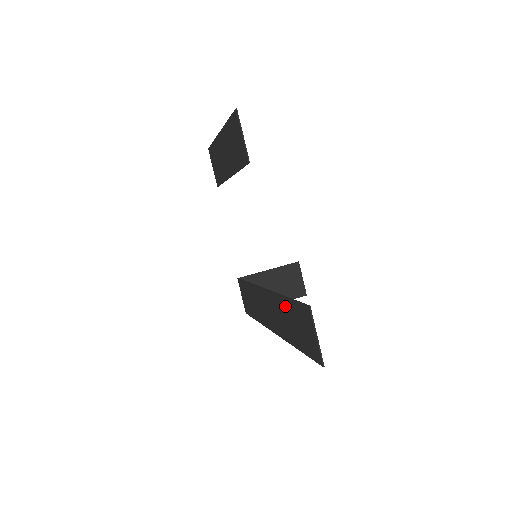
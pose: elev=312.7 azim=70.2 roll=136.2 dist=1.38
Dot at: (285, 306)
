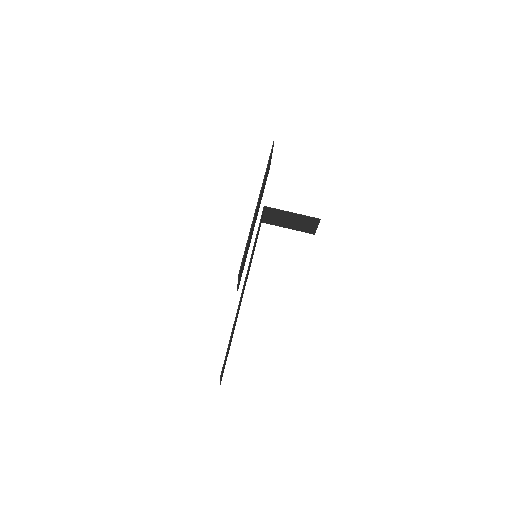
Dot at: (232, 332)
